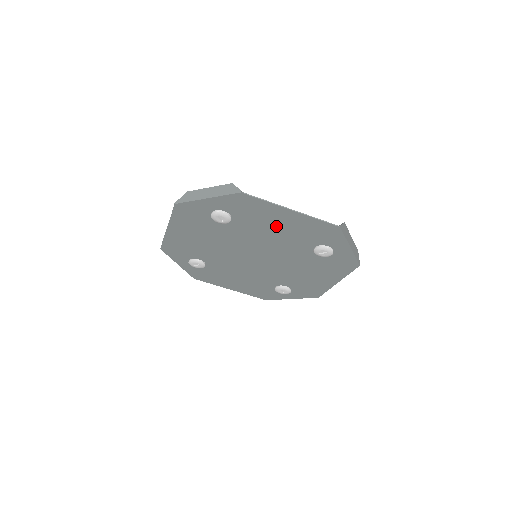
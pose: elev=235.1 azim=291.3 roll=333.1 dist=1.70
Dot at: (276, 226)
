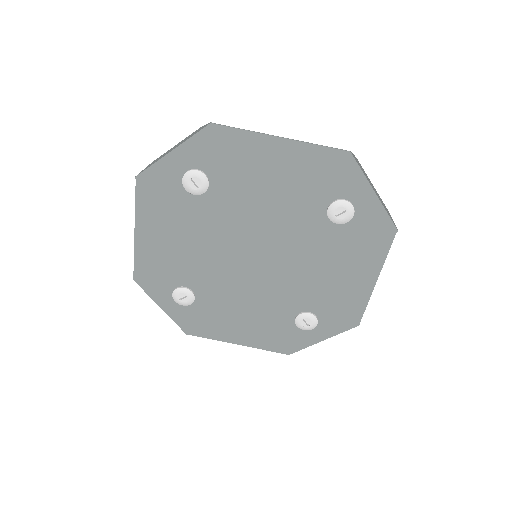
Dot at: (268, 179)
